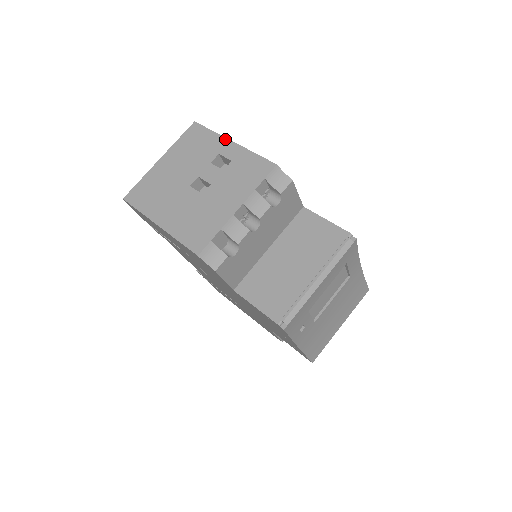
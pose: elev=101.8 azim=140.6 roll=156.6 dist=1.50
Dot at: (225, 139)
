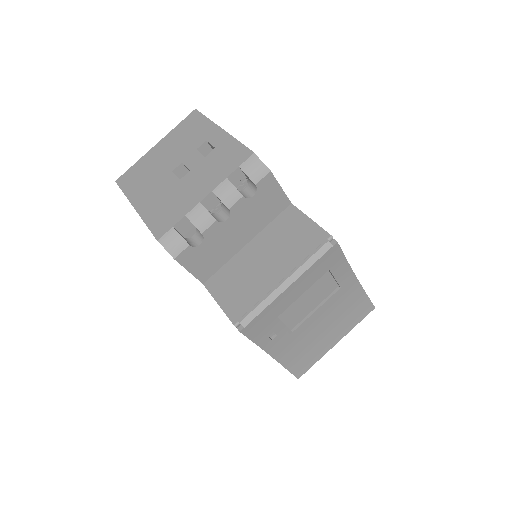
Dot at: (216, 126)
